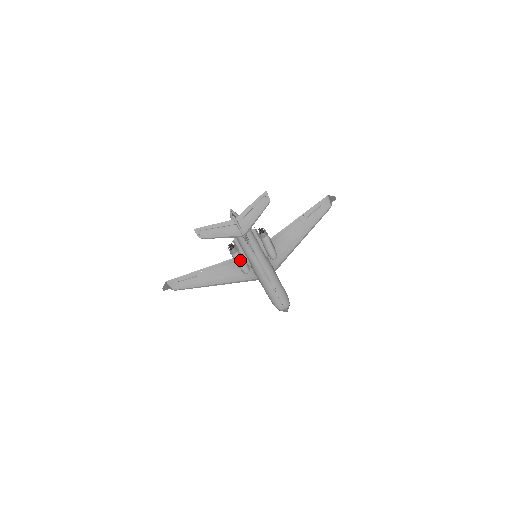
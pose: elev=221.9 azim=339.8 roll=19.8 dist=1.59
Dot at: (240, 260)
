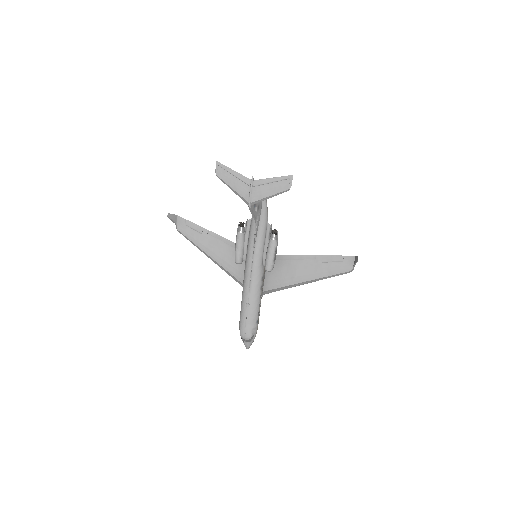
Dot at: (239, 243)
